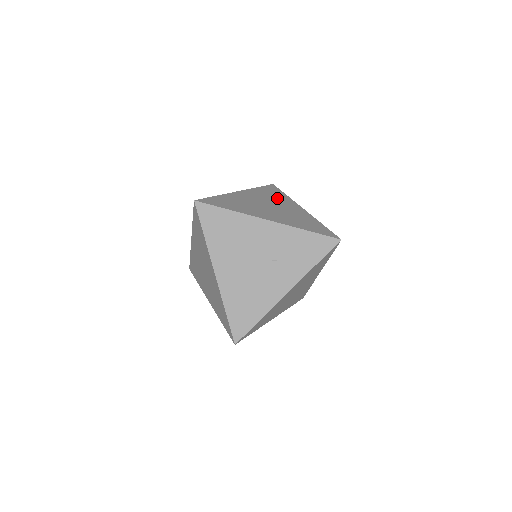
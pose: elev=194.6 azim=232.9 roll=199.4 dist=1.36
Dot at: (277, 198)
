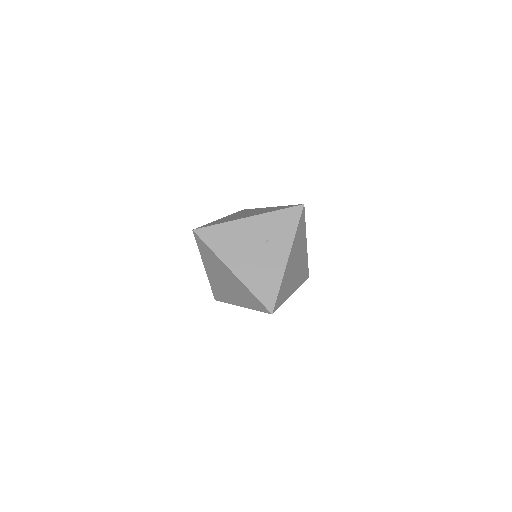
Dot at: (249, 211)
